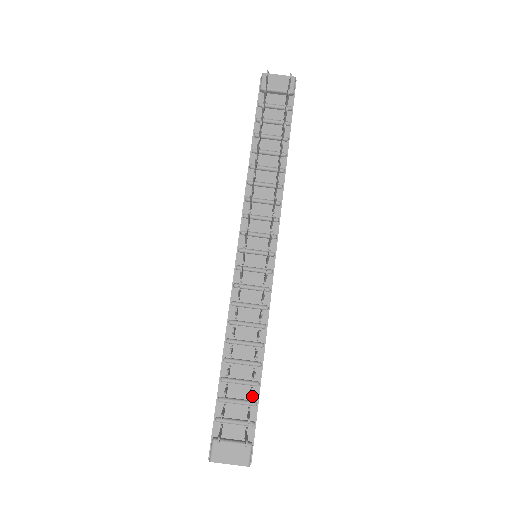
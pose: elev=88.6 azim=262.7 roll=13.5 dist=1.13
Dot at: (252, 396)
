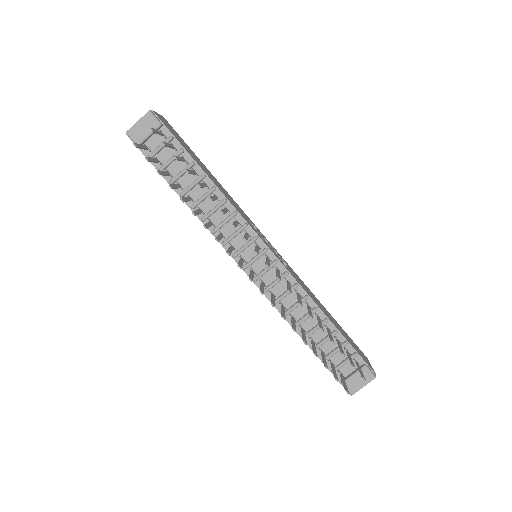
Dot at: (342, 354)
